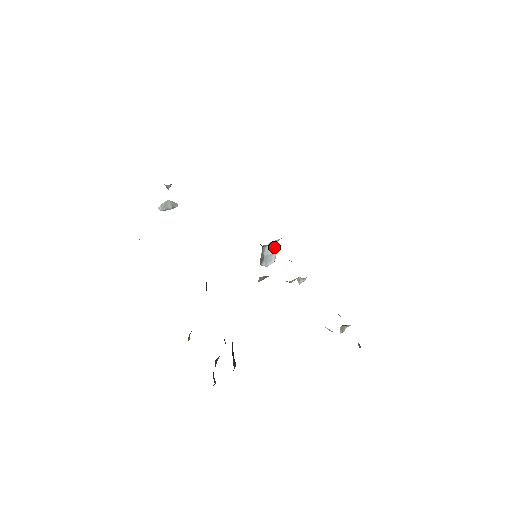
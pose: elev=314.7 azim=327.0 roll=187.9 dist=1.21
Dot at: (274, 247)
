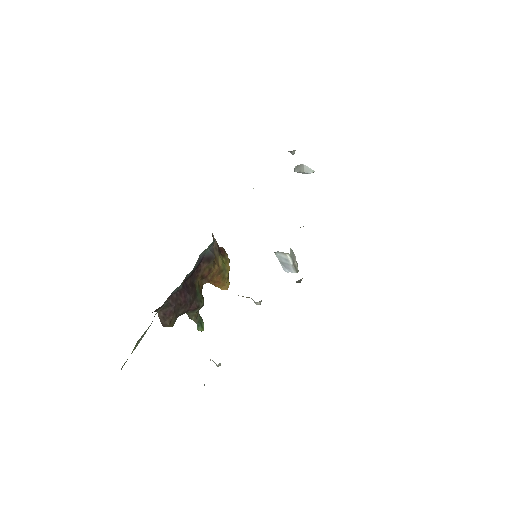
Dot at: (286, 258)
